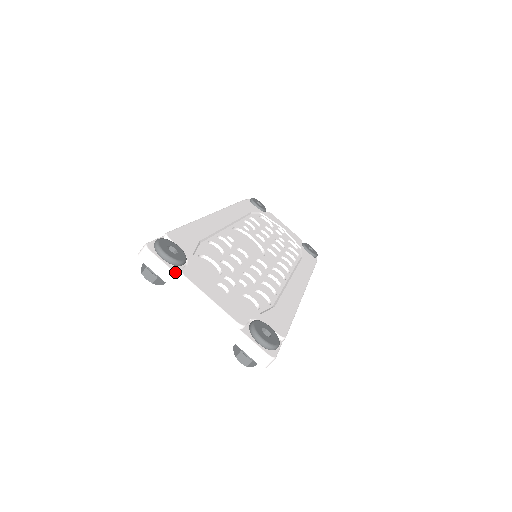
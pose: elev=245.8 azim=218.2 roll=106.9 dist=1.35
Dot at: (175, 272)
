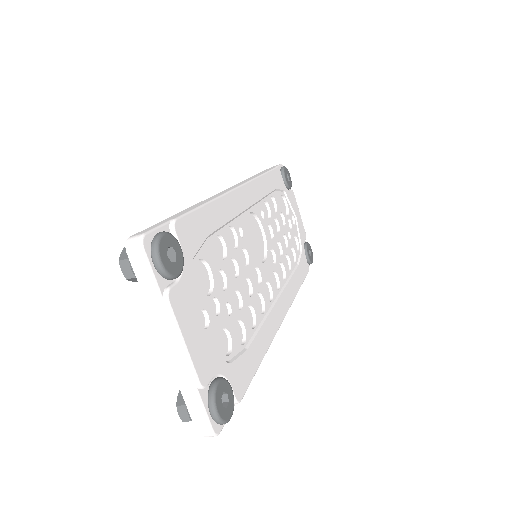
Dot at: (160, 289)
